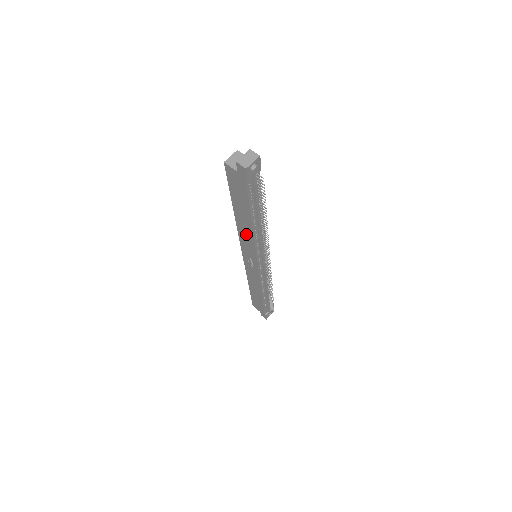
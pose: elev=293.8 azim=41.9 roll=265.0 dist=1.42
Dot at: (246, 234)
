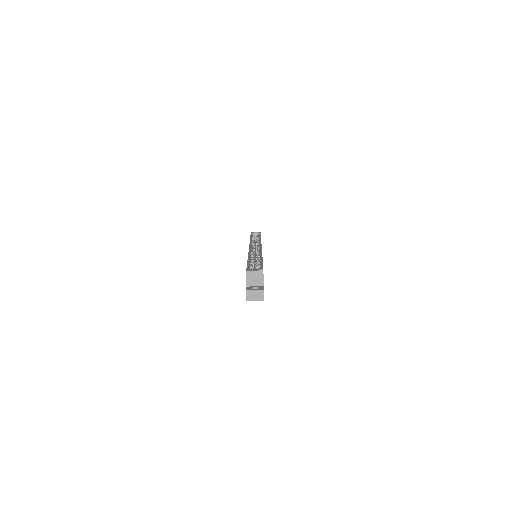
Dot at: occluded
